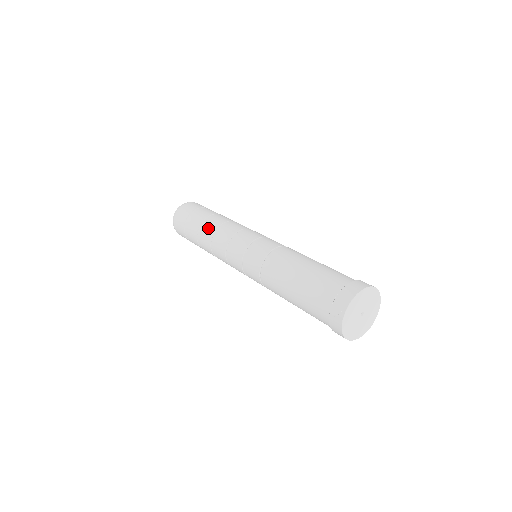
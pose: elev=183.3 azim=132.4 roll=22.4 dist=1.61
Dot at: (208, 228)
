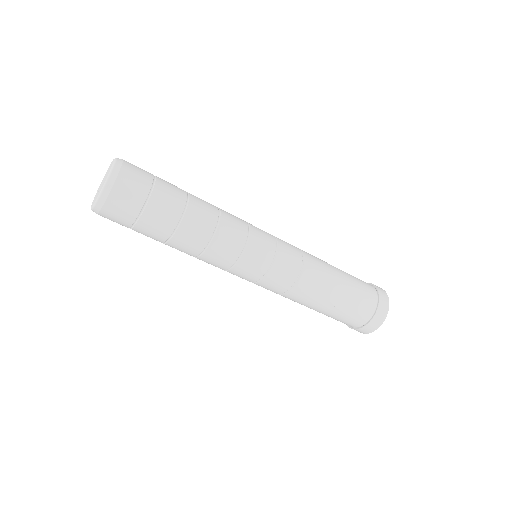
Dot at: (195, 238)
